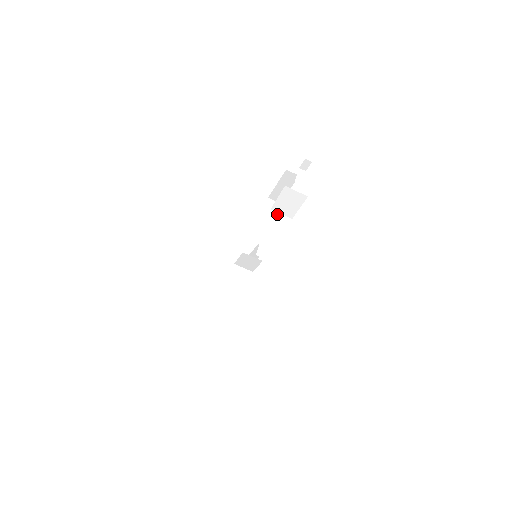
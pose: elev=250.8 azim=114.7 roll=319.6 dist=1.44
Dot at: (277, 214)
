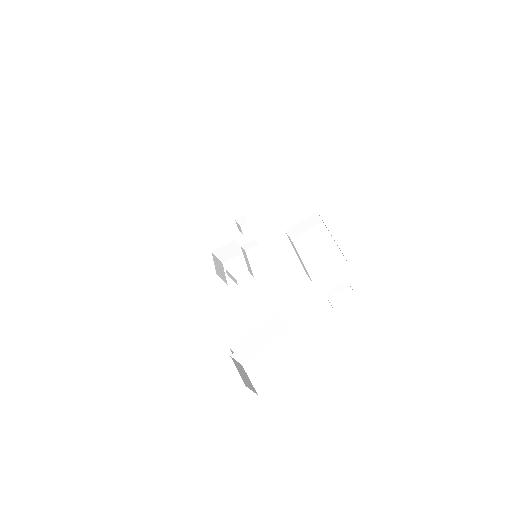
Dot at: (281, 322)
